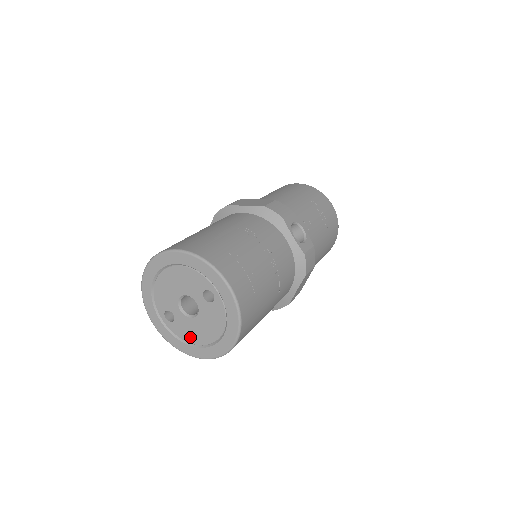
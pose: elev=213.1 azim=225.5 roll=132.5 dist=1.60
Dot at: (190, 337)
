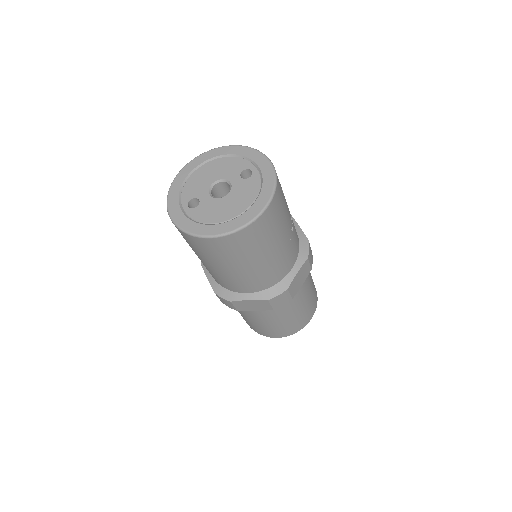
Dot at: (212, 217)
